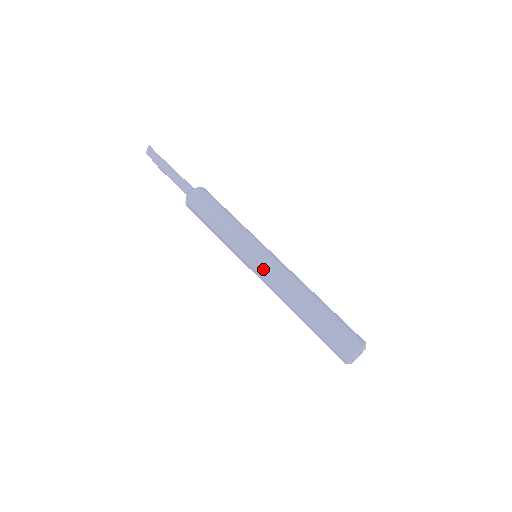
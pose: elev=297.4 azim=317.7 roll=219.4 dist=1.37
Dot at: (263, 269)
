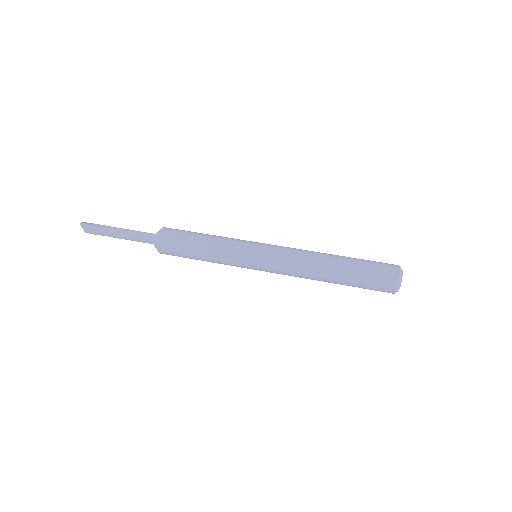
Dot at: (272, 269)
